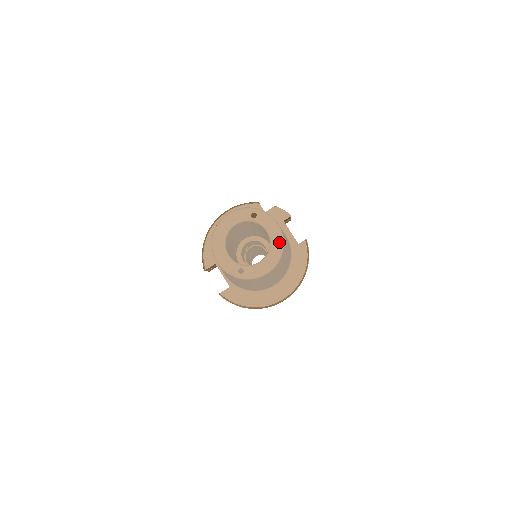
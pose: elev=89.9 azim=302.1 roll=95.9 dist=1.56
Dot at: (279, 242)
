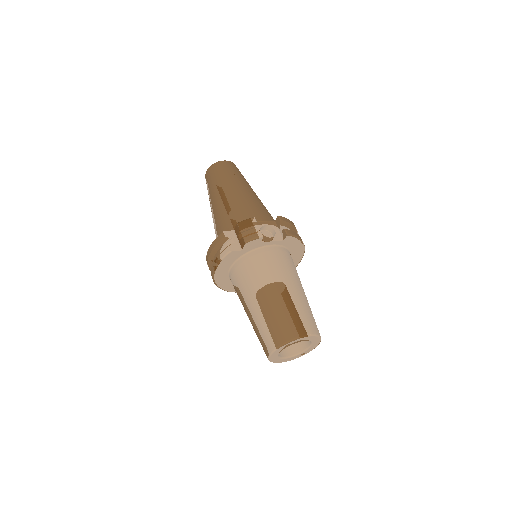
Dot at: (314, 338)
